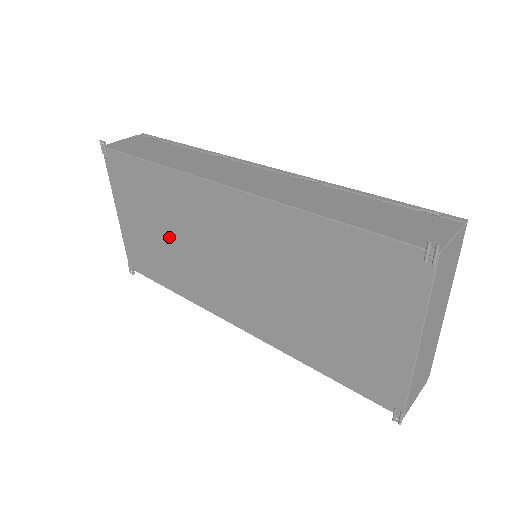
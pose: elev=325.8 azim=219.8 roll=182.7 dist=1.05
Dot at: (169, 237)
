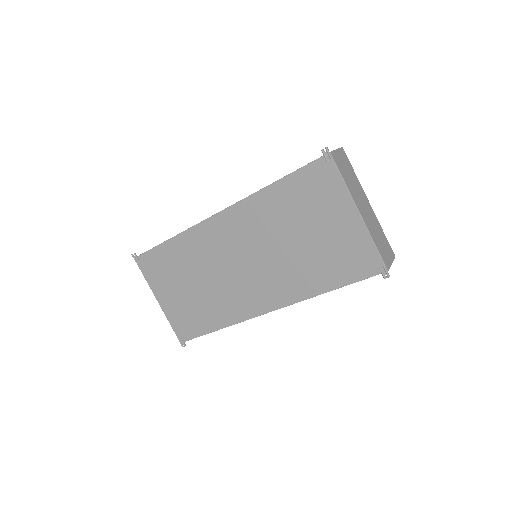
Dot at: (198, 285)
